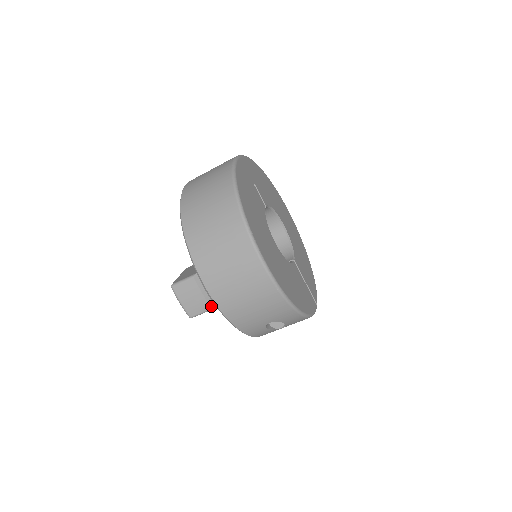
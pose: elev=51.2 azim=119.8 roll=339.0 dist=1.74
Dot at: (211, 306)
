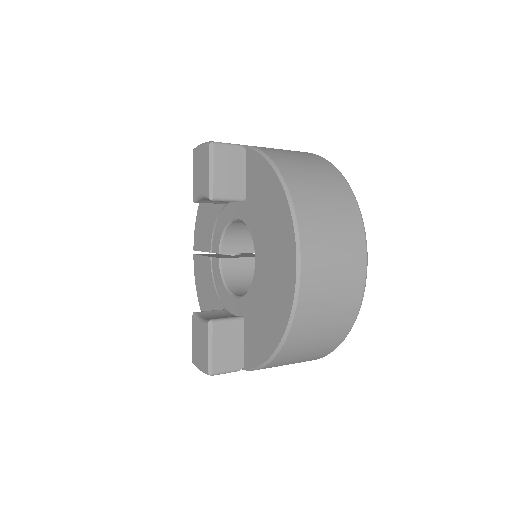
Dot at: occluded
